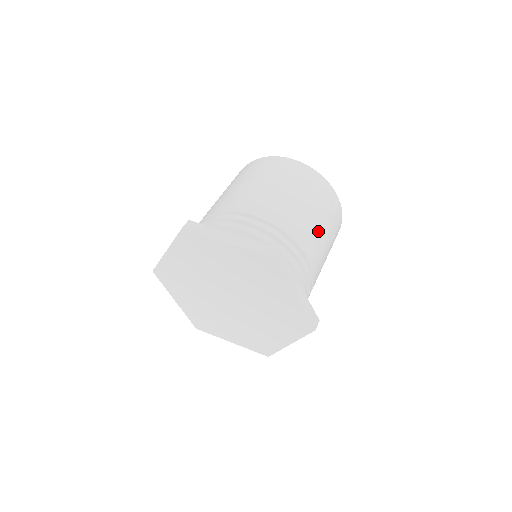
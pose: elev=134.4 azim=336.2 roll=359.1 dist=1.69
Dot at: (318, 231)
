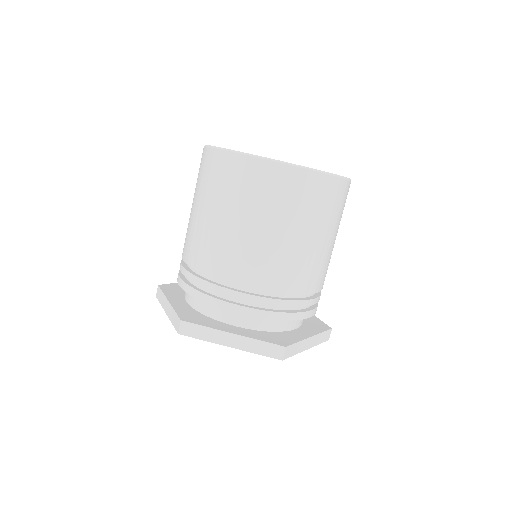
Dot at: occluded
